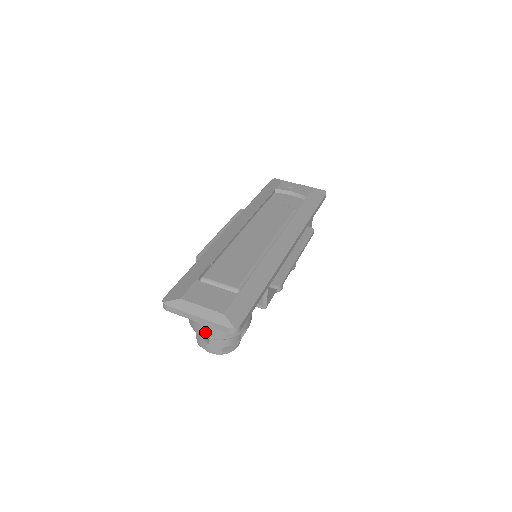
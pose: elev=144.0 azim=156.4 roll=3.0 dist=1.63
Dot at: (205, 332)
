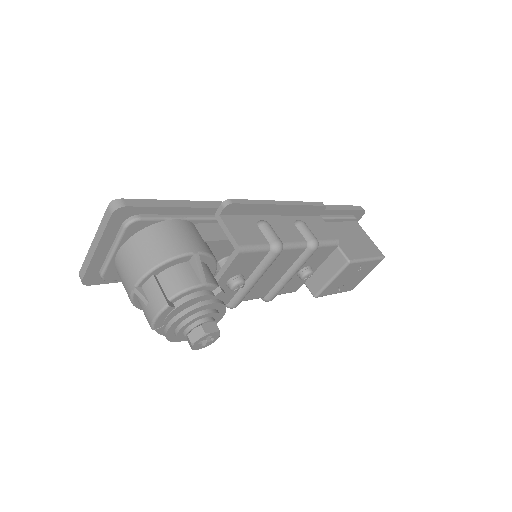
Dot at: (129, 279)
